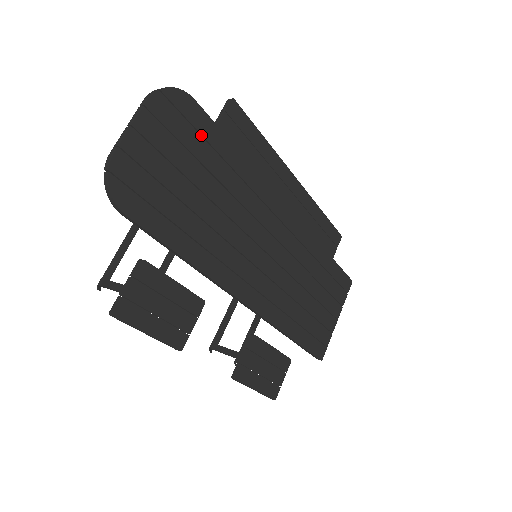
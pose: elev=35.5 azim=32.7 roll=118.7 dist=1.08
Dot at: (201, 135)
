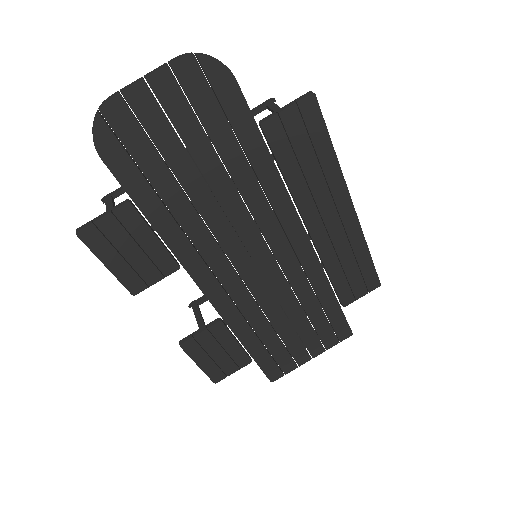
Dot at: (228, 119)
